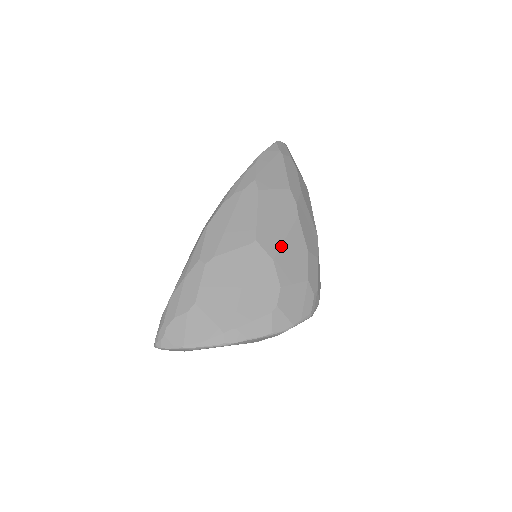
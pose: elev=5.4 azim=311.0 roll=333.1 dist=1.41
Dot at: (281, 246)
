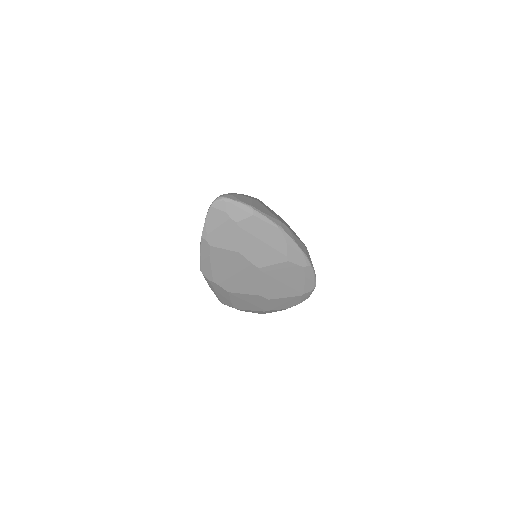
Dot at: occluded
